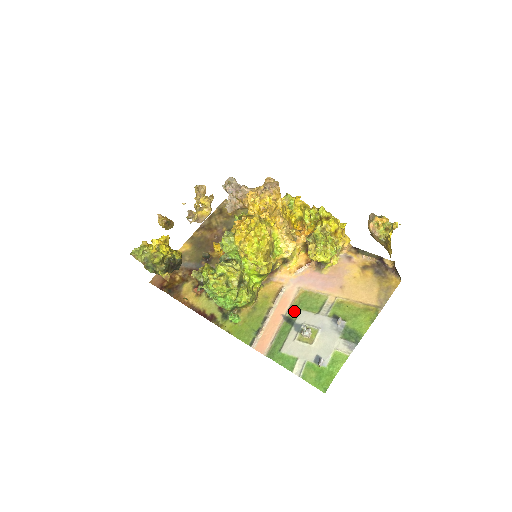
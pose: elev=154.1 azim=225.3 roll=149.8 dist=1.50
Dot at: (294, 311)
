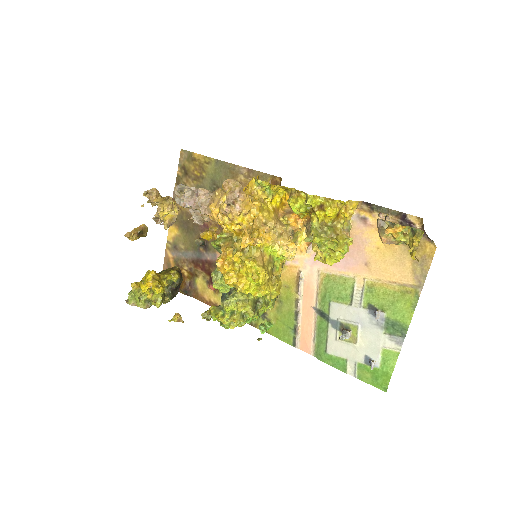
Dot at: (323, 303)
